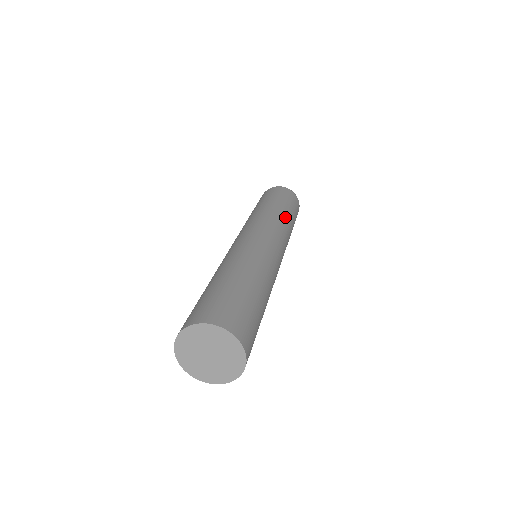
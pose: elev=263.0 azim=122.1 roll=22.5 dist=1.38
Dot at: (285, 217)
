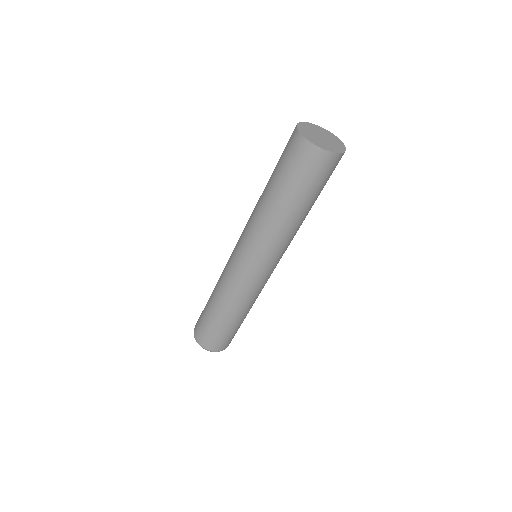
Dot at: occluded
